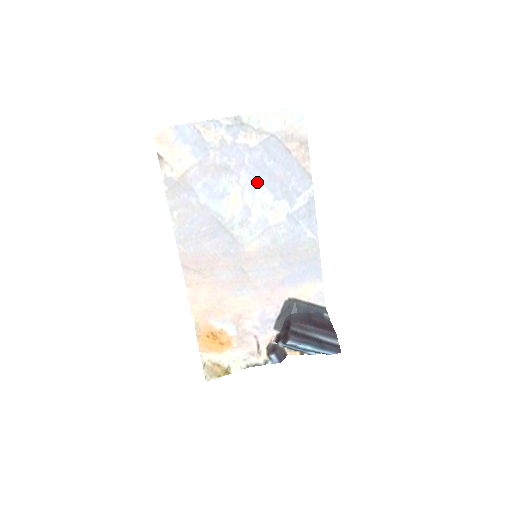
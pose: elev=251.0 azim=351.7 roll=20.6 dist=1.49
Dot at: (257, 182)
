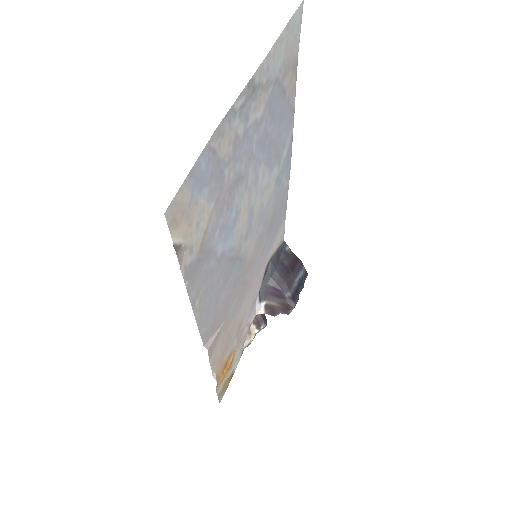
Dot at: (260, 167)
